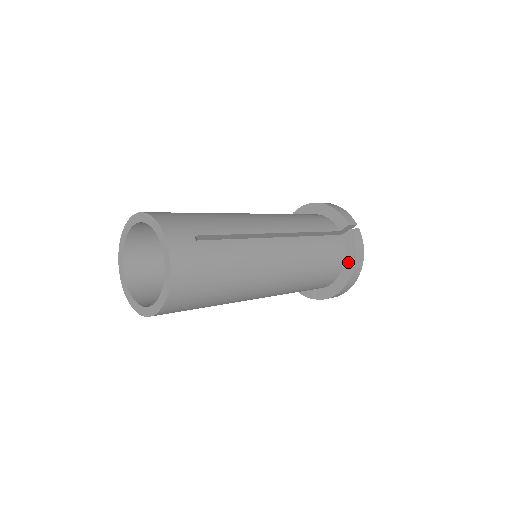
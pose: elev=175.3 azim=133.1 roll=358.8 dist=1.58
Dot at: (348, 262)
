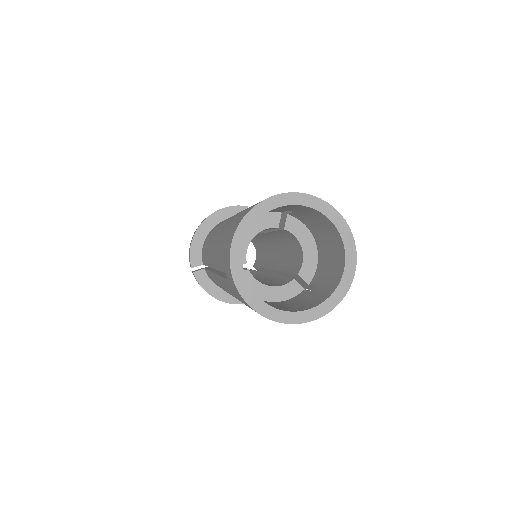
Dot at: occluded
